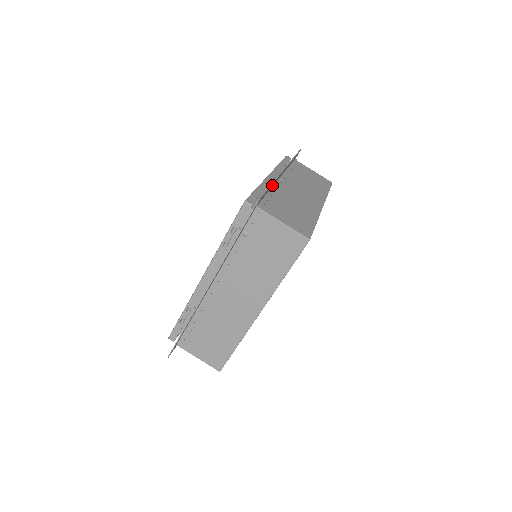
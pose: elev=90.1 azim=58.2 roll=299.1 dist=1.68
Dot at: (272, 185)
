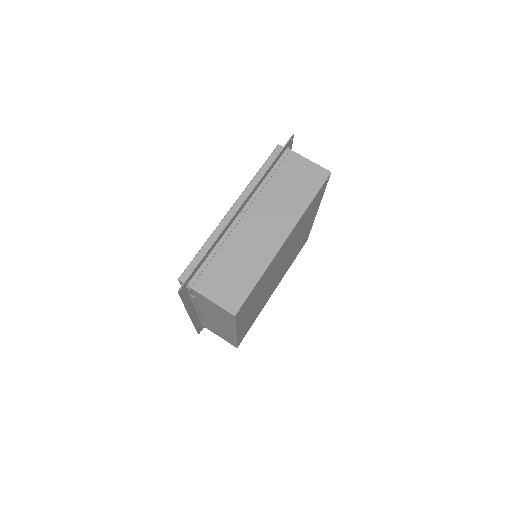
Dot at: (216, 242)
